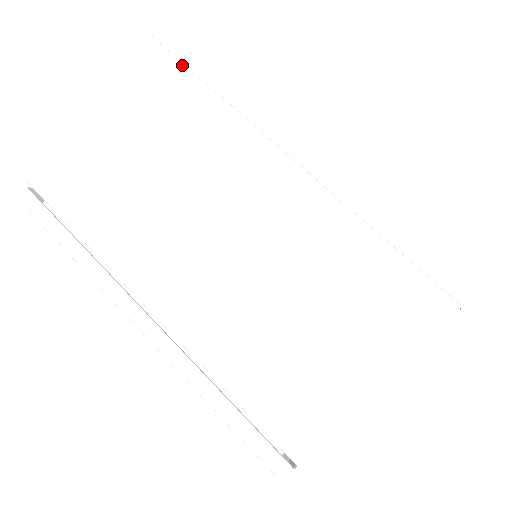
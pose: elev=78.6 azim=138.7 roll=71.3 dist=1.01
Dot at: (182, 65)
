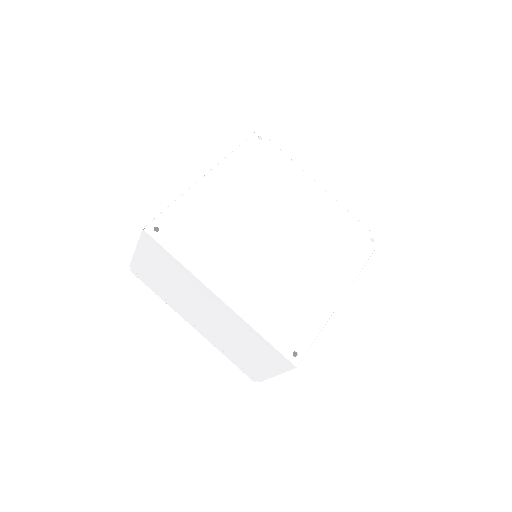
Dot at: (166, 250)
